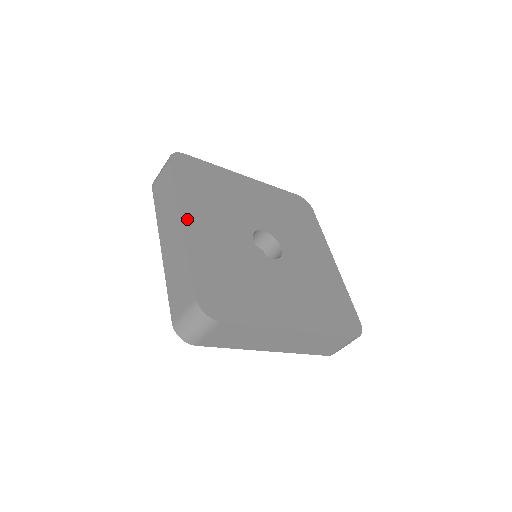
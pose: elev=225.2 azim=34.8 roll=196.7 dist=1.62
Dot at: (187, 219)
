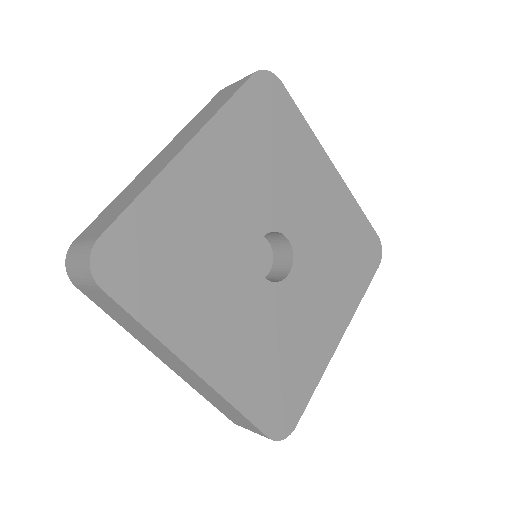
Dot at: (198, 360)
